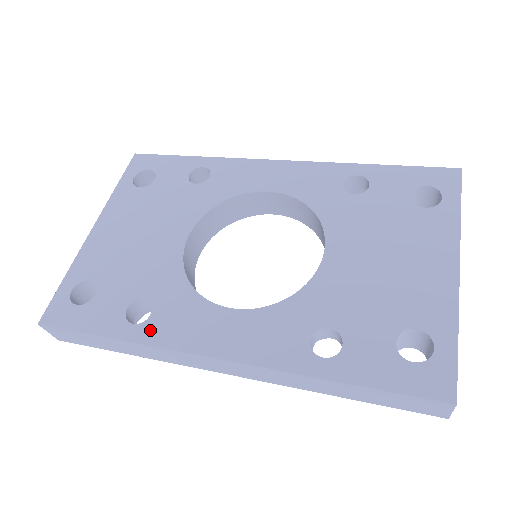
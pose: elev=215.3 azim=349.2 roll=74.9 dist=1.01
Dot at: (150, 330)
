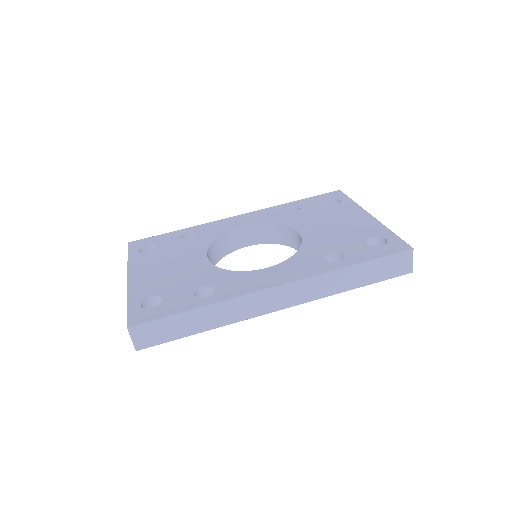
Dot at: (221, 295)
